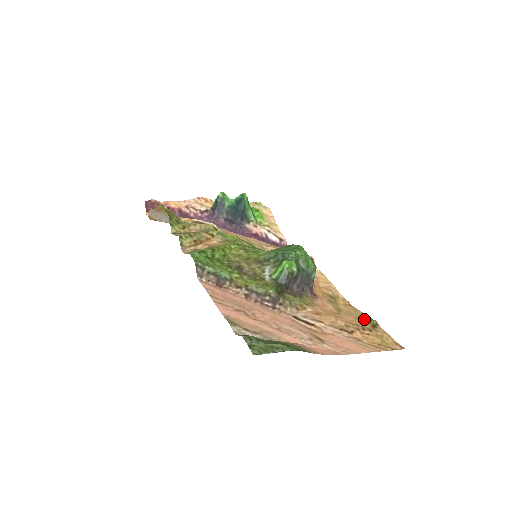
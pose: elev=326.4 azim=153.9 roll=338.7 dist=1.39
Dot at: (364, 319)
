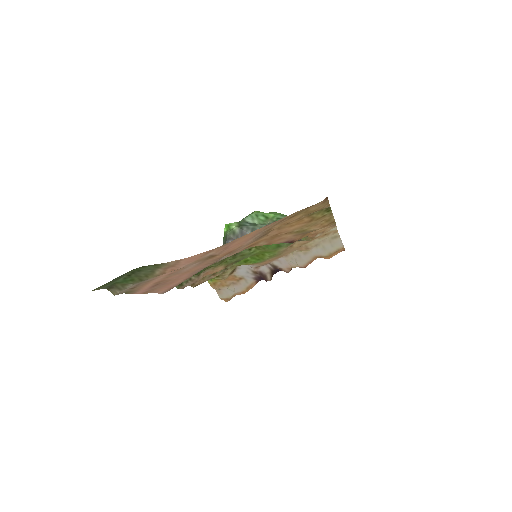
Dot at: (317, 216)
